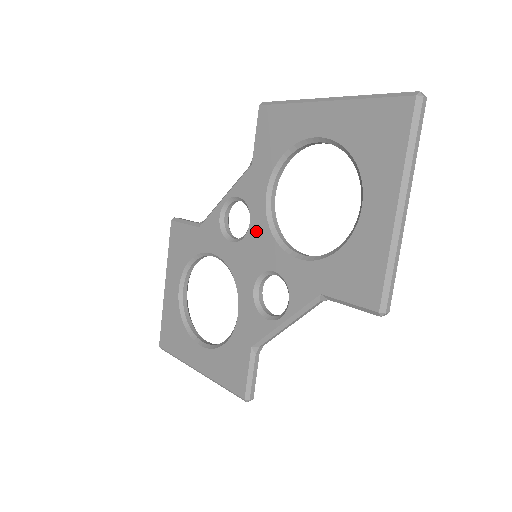
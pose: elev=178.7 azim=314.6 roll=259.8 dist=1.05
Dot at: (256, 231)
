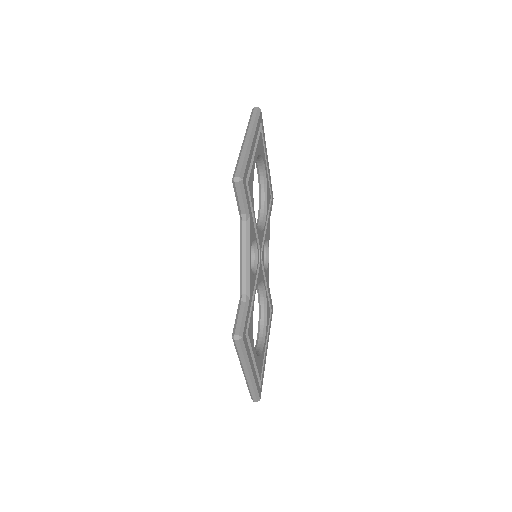
Dot at: occluded
